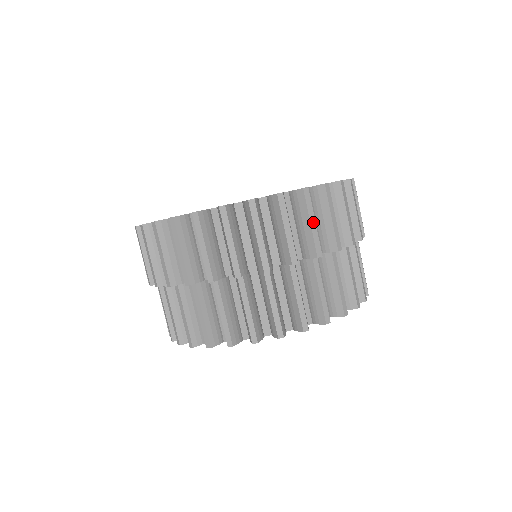
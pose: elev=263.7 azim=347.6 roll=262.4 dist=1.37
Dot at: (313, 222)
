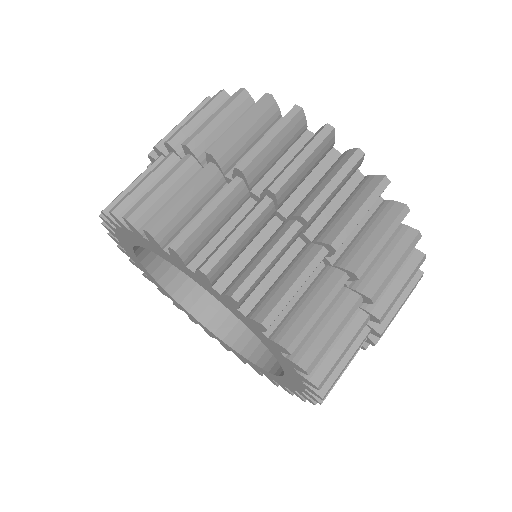
Dot at: occluded
